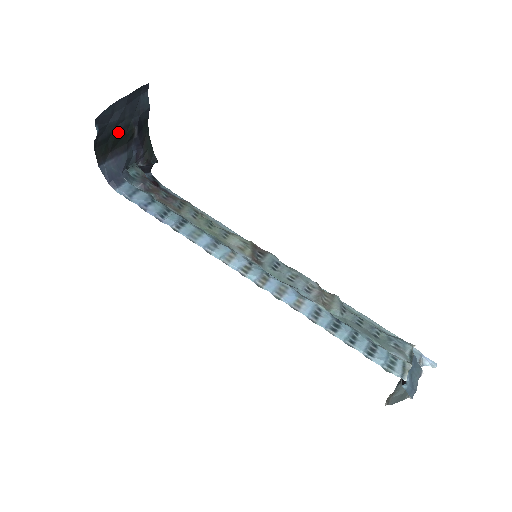
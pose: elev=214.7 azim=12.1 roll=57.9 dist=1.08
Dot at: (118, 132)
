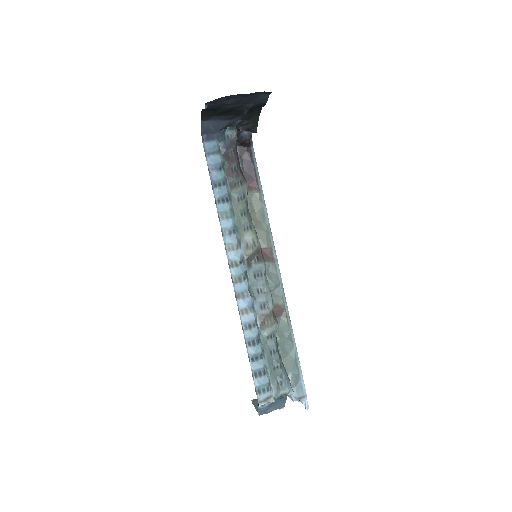
Dot at: (228, 108)
